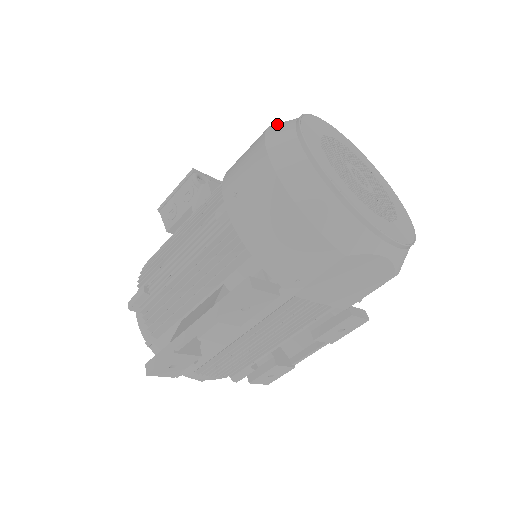
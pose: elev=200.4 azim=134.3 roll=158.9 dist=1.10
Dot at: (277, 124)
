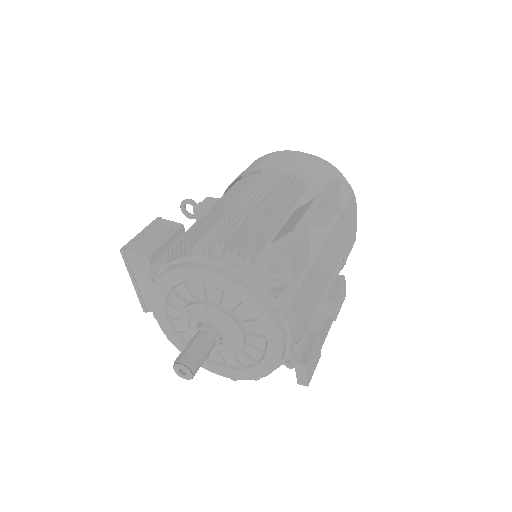
Dot at: occluded
